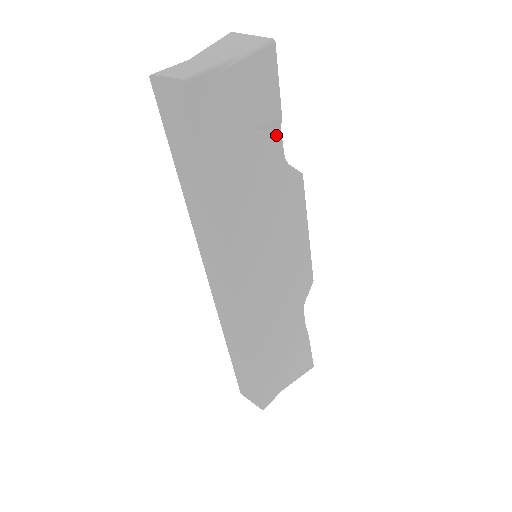
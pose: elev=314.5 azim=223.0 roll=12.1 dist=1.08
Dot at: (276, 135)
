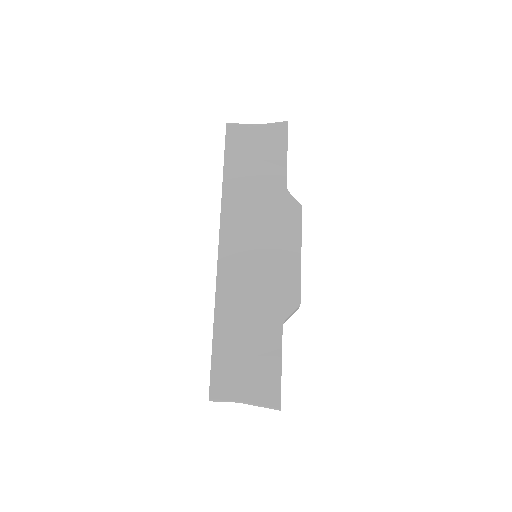
Dot at: (282, 171)
